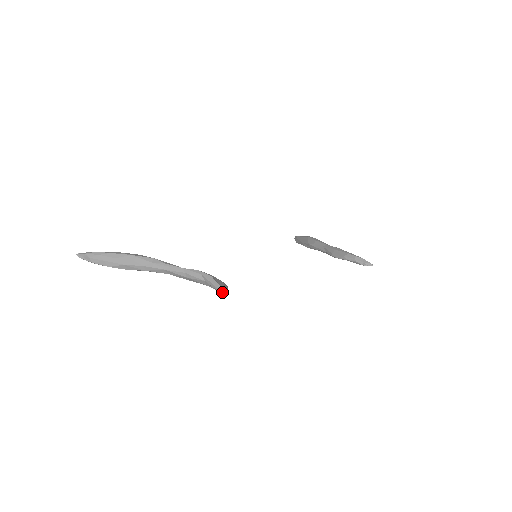
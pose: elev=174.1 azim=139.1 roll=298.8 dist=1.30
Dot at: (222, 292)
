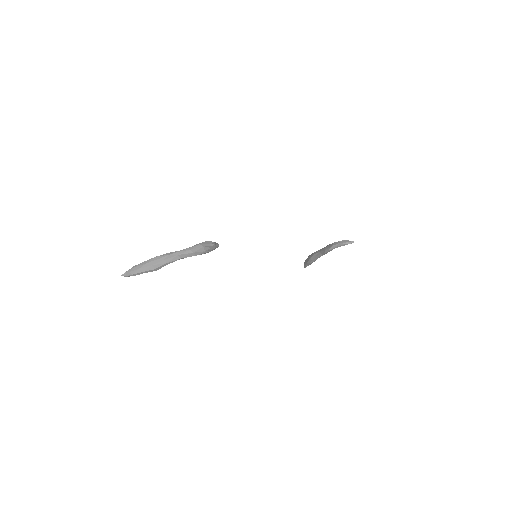
Dot at: (214, 244)
